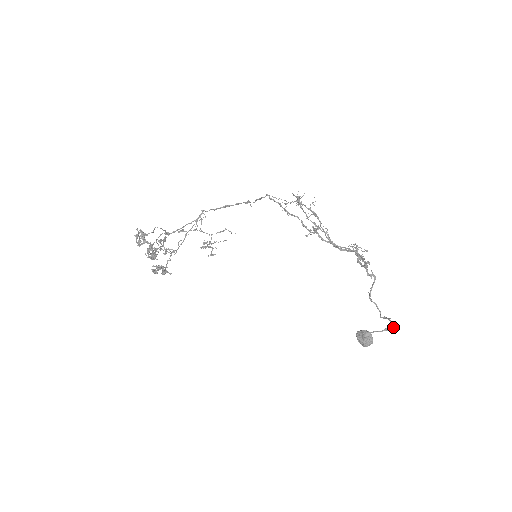
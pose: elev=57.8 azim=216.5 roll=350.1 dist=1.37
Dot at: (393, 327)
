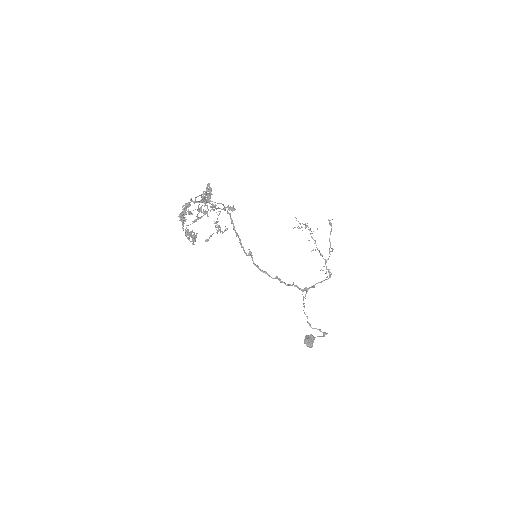
Dot at: occluded
